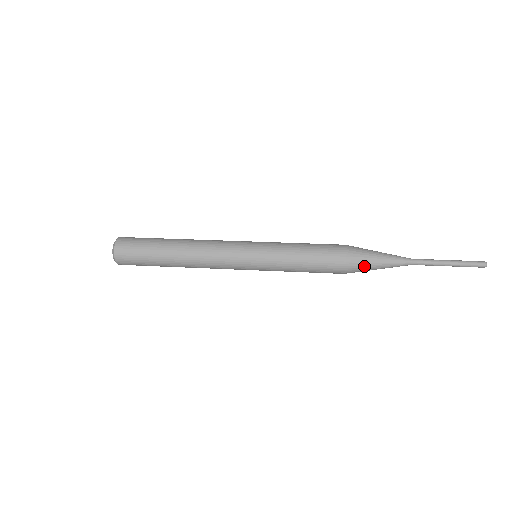
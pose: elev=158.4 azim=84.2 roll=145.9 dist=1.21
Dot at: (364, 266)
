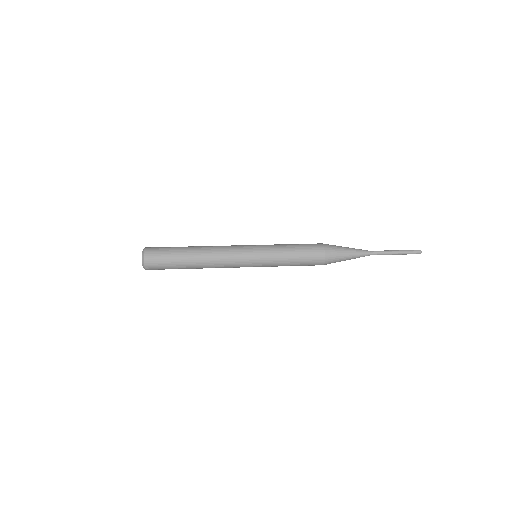
Dot at: (338, 255)
